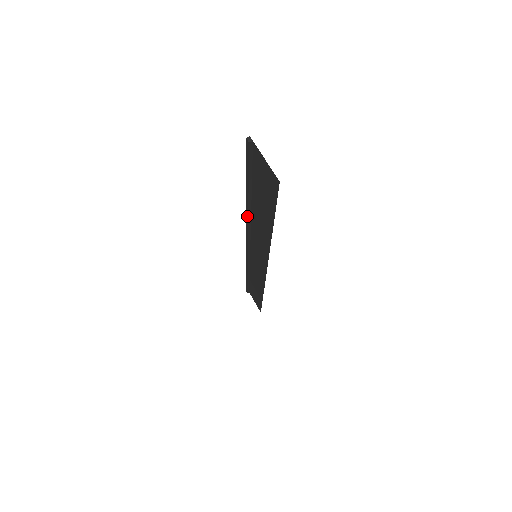
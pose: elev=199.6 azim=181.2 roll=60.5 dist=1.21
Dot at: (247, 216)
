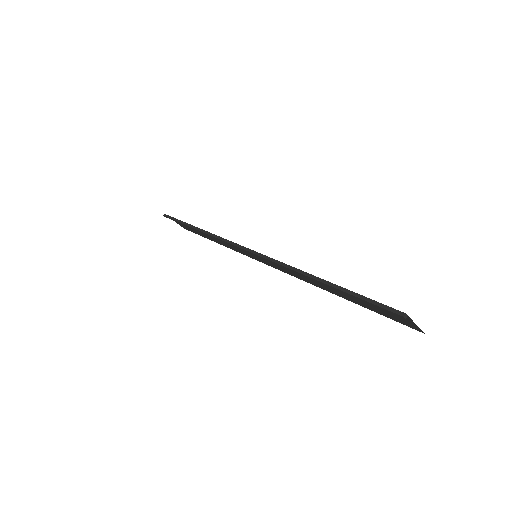
Dot at: (294, 271)
